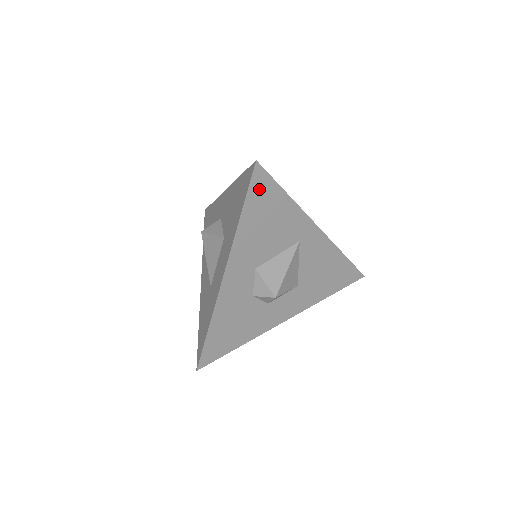
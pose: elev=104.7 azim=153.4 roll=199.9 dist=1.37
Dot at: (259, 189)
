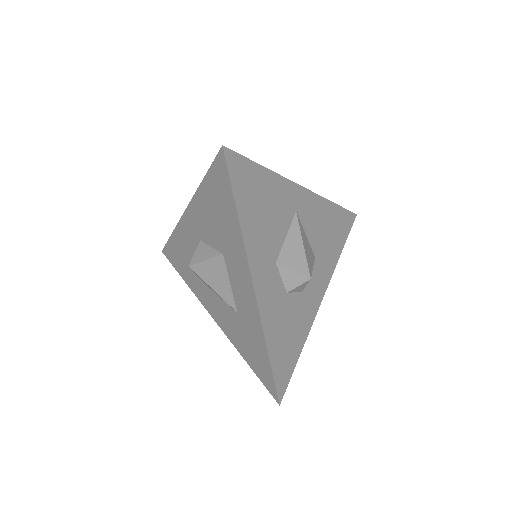
Dot at: (239, 176)
